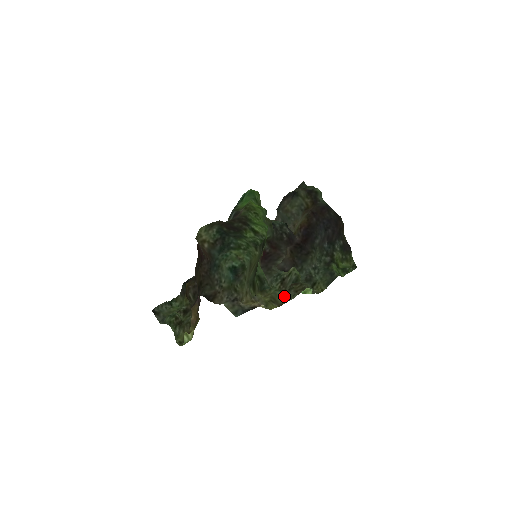
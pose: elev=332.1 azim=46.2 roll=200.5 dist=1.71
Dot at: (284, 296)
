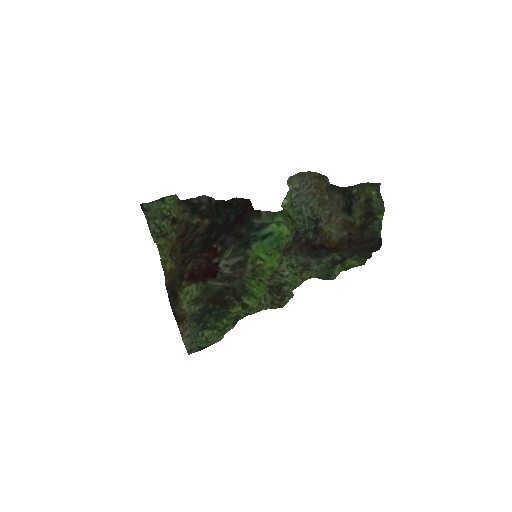
Dot at: (257, 306)
